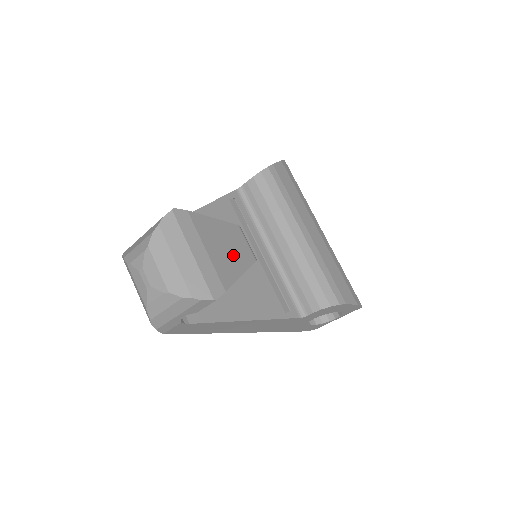
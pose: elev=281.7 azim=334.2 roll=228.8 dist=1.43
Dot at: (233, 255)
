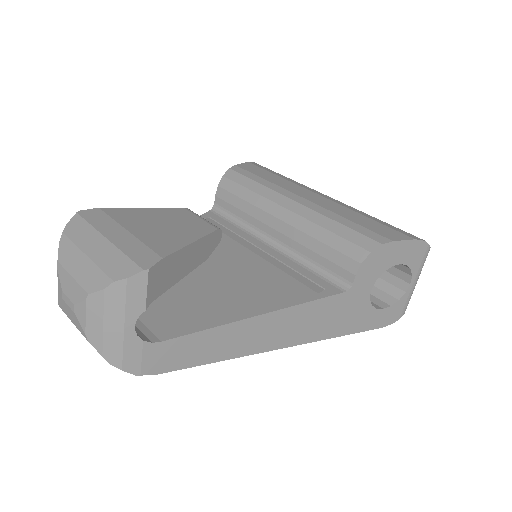
Dot at: (176, 229)
